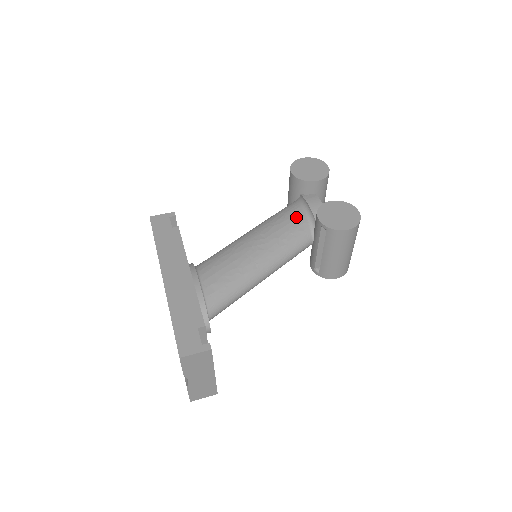
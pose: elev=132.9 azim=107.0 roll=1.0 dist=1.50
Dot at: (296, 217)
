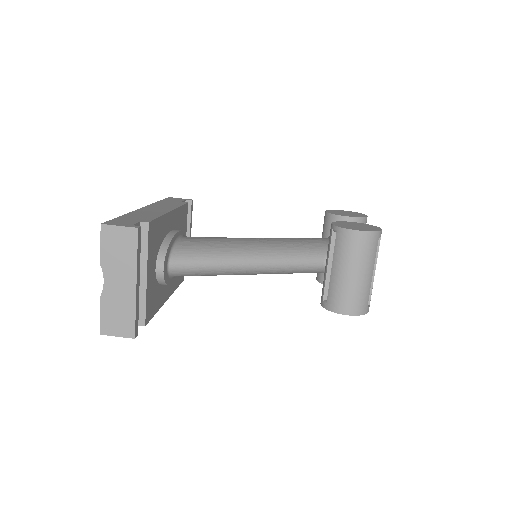
Dot at: (315, 239)
